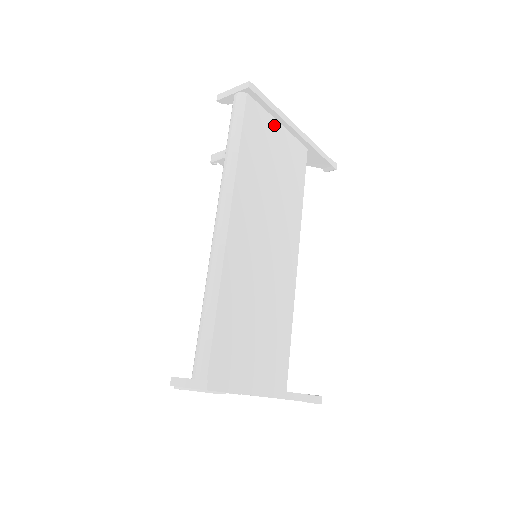
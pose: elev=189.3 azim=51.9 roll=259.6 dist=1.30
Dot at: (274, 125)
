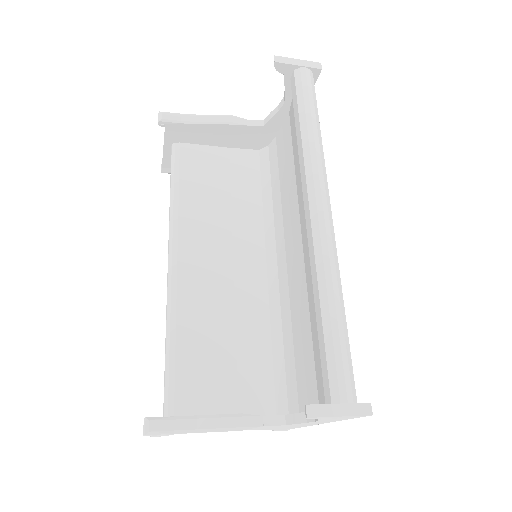
Dot at: occluded
